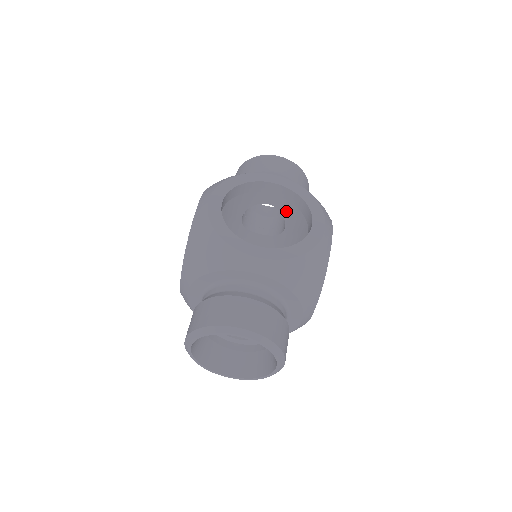
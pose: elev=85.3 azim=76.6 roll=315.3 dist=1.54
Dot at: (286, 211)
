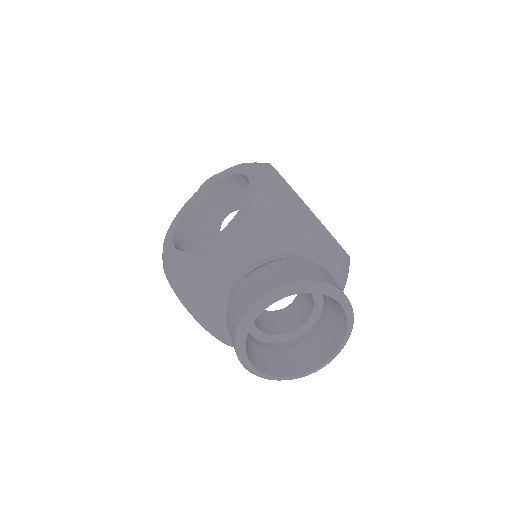
Dot at: occluded
